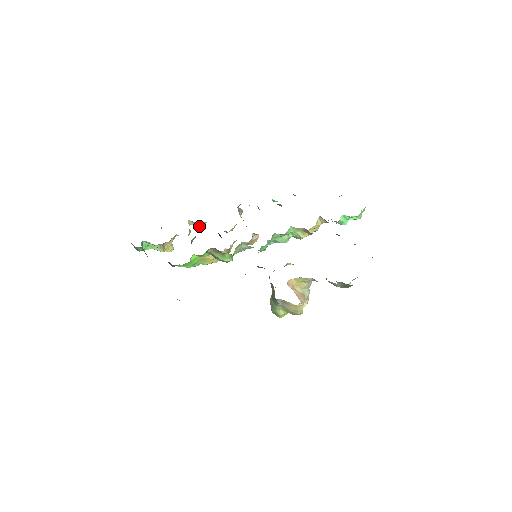
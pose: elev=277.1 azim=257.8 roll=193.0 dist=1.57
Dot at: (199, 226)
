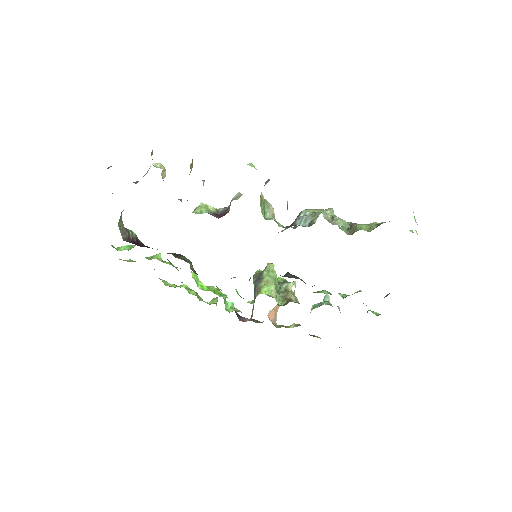
Dot at: occluded
